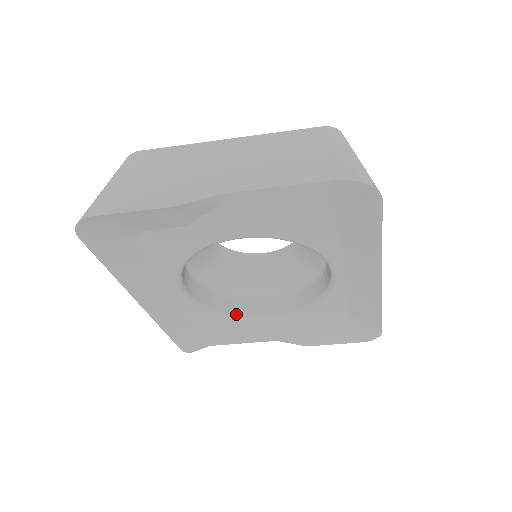
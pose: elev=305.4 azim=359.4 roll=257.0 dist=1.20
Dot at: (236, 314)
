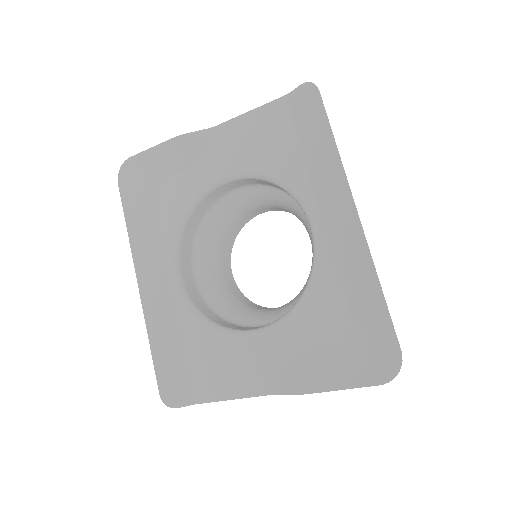
Dot at: (224, 326)
